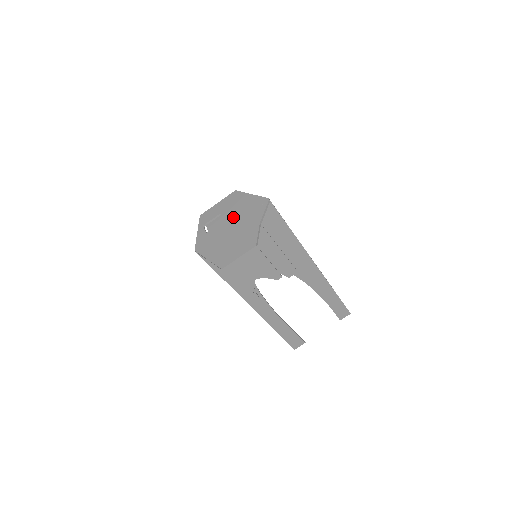
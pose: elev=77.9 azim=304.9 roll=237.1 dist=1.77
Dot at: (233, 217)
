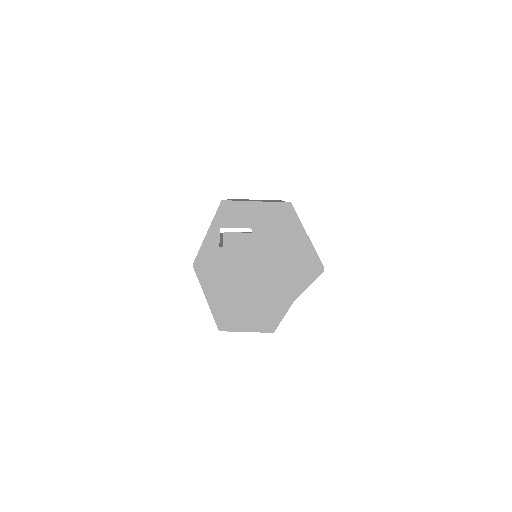
Dot at: (267, 256)
